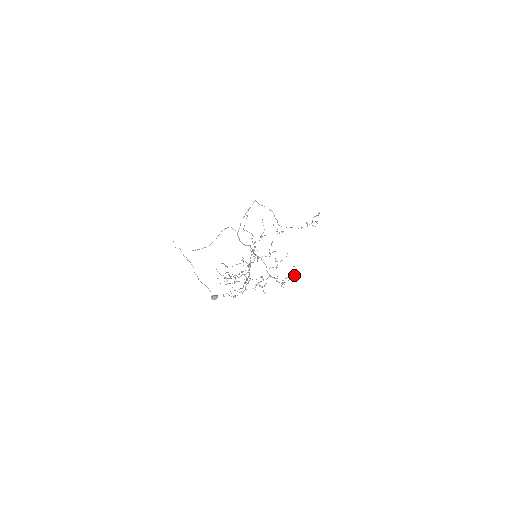
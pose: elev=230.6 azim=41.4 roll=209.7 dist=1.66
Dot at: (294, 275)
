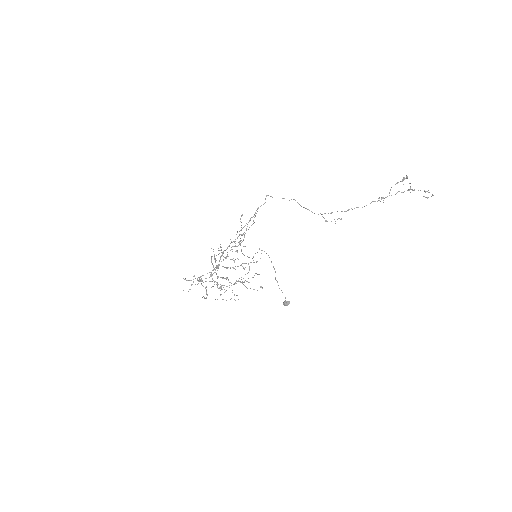
Dot at: (255, 273)
